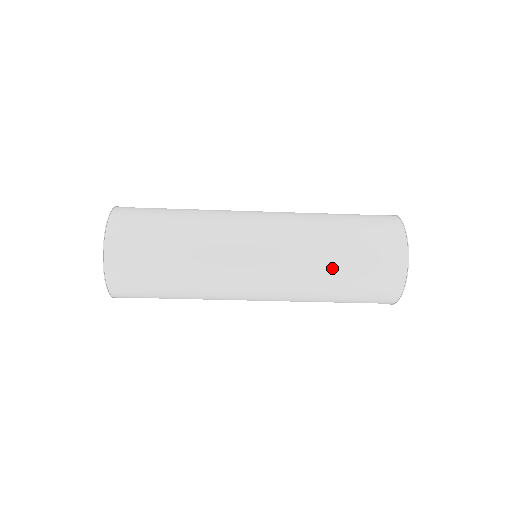
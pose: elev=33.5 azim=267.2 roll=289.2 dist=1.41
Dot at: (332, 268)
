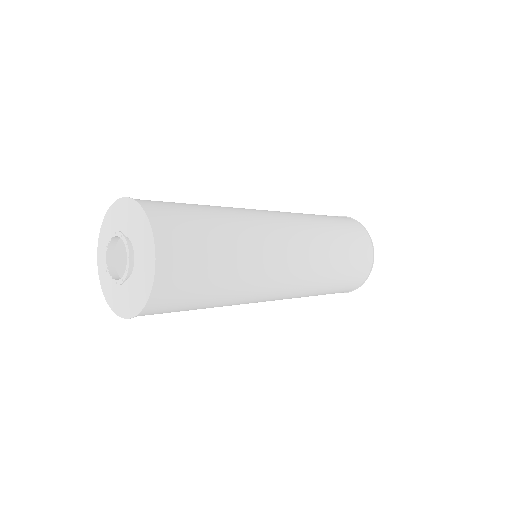
Dot at: (324, 287)
